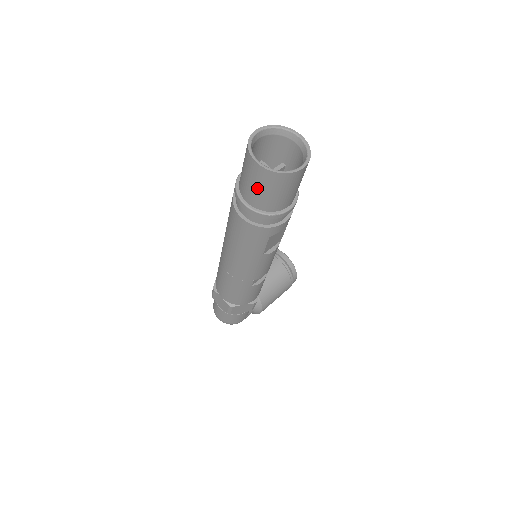
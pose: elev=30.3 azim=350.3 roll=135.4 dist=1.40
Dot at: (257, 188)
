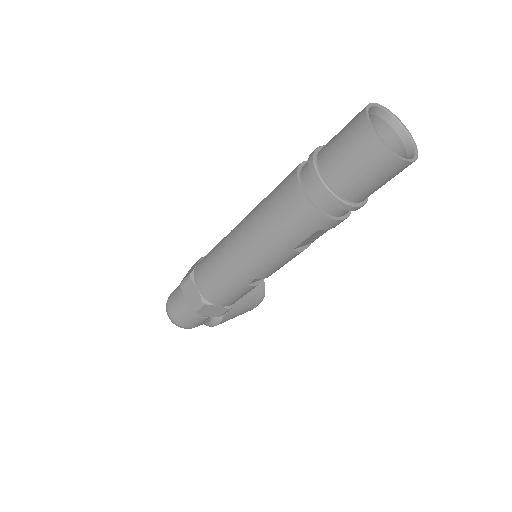
Dot at: (352, 163)
